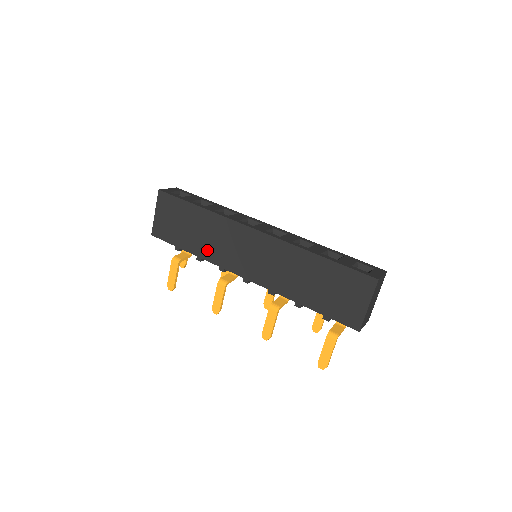
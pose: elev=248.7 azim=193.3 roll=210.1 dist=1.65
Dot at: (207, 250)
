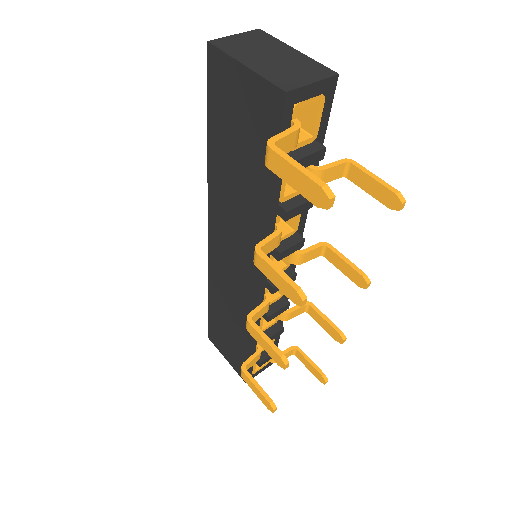
Dot at: (242, 321)
